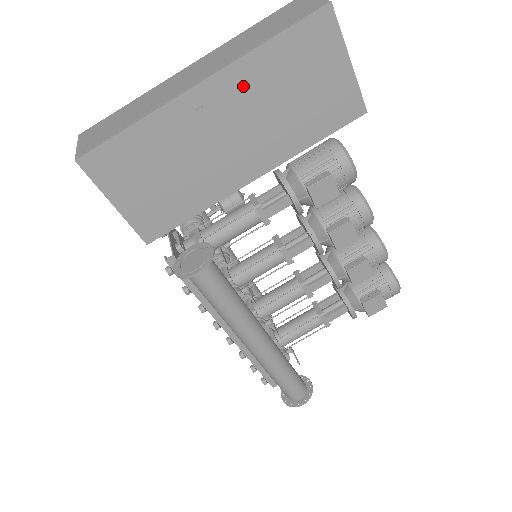
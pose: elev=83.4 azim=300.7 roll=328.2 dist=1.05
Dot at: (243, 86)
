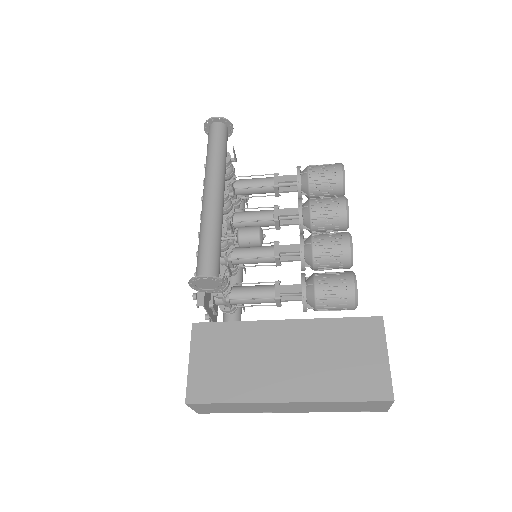
Dot at: occluded
